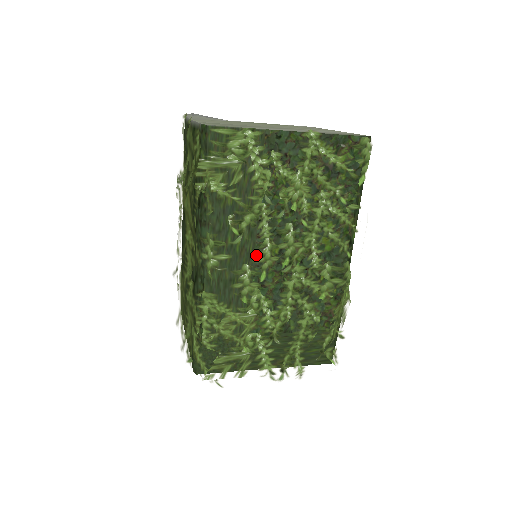
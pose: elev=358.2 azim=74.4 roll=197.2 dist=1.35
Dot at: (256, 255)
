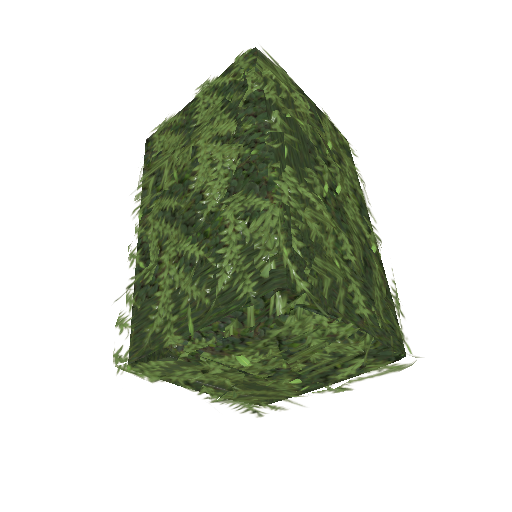
Dot at: (316, 162)
